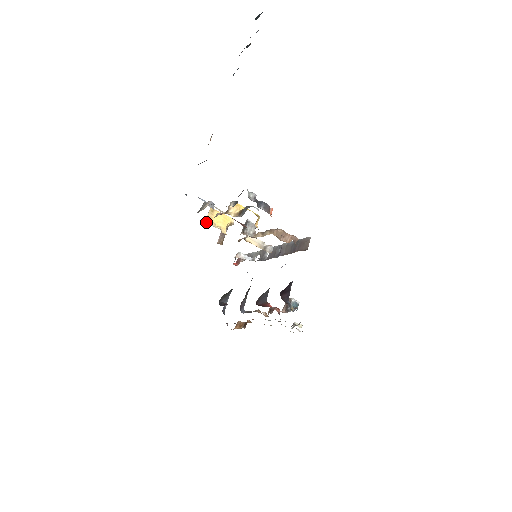
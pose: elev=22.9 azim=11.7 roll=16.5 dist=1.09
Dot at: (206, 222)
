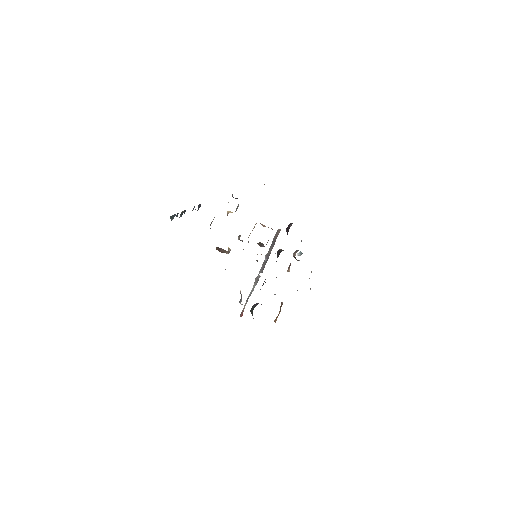
Dot at: occluded
